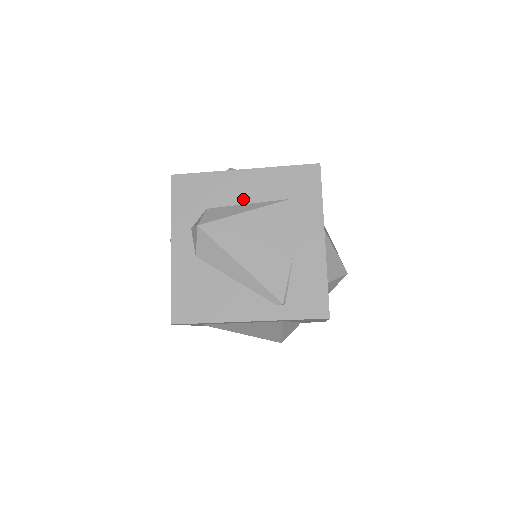
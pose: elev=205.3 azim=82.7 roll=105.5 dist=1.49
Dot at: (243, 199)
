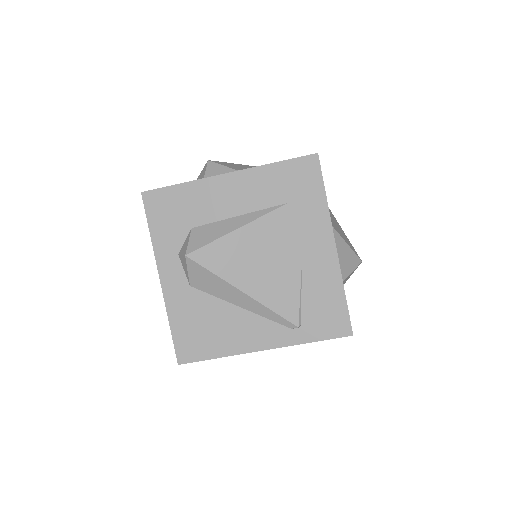
Dot at: (232, 211)
